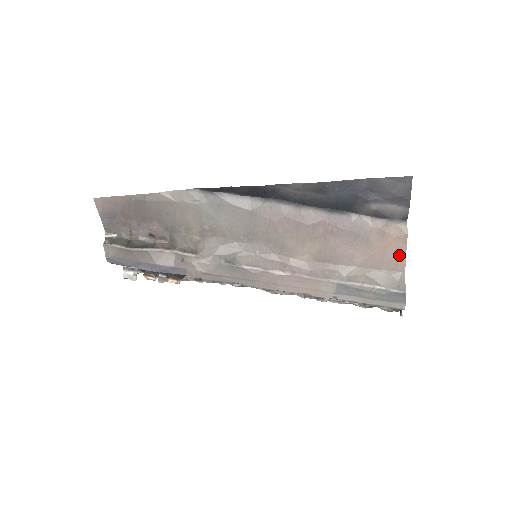
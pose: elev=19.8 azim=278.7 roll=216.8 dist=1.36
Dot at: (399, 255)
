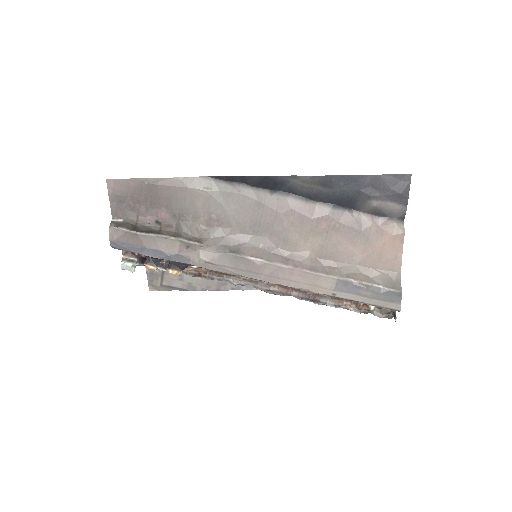
Dot at: (396, 254)
